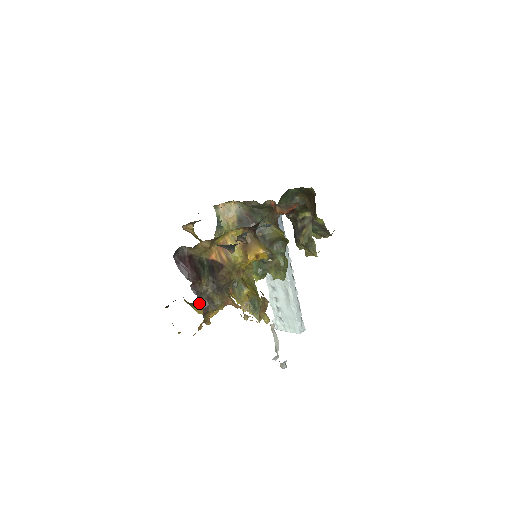
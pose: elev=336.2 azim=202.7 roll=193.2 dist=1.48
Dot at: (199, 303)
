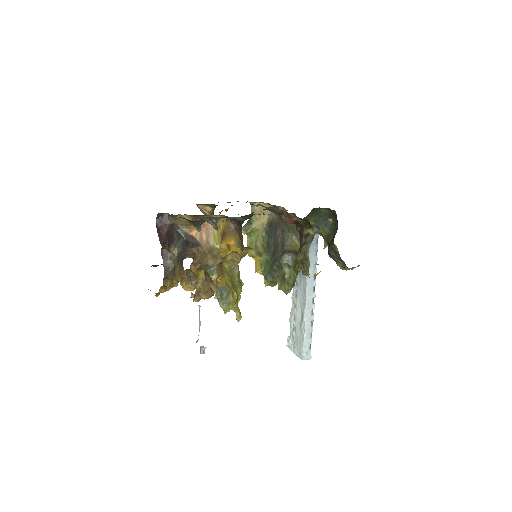
Dot at: occluded
